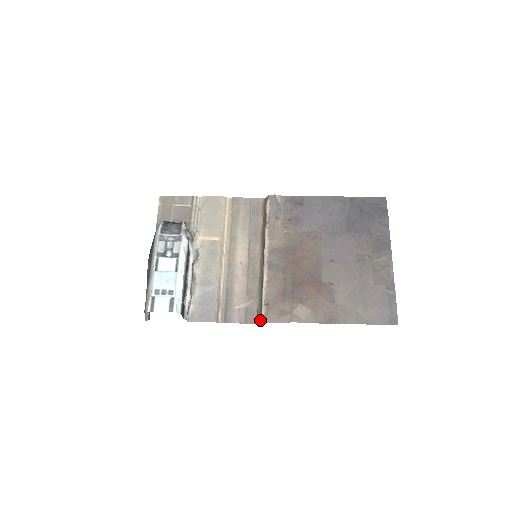
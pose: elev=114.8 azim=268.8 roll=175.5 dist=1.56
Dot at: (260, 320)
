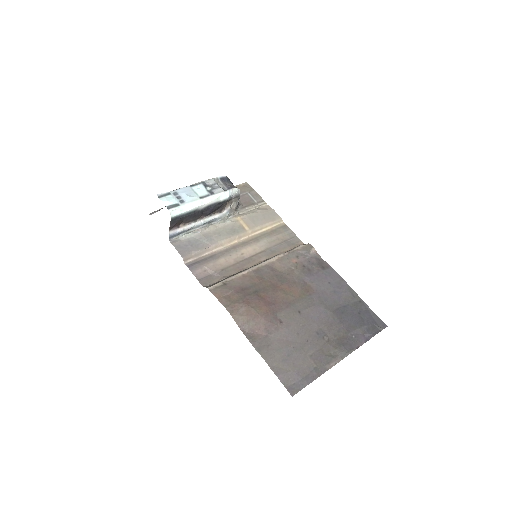
Dot at: (209, 286)
